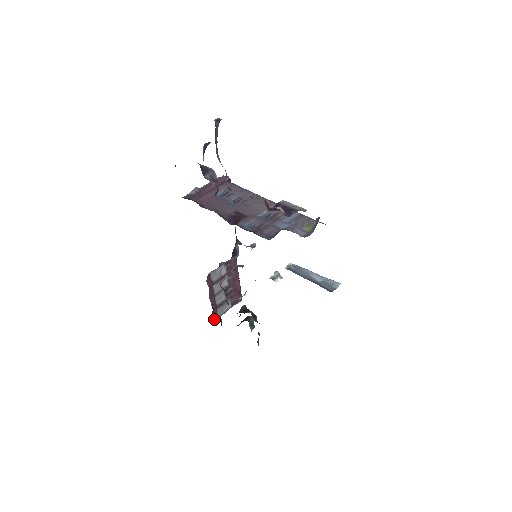
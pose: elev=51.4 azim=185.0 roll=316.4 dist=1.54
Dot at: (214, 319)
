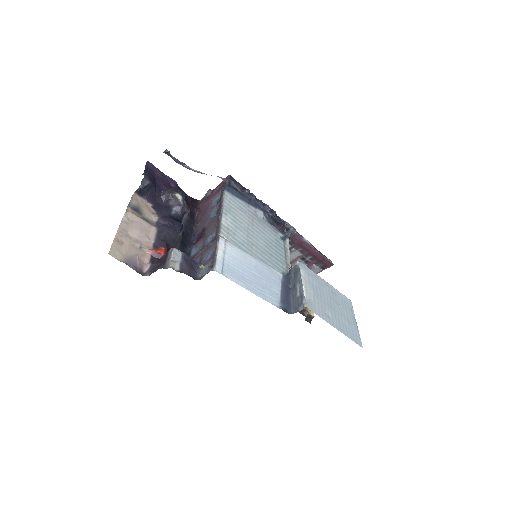
Dot at: occluded
